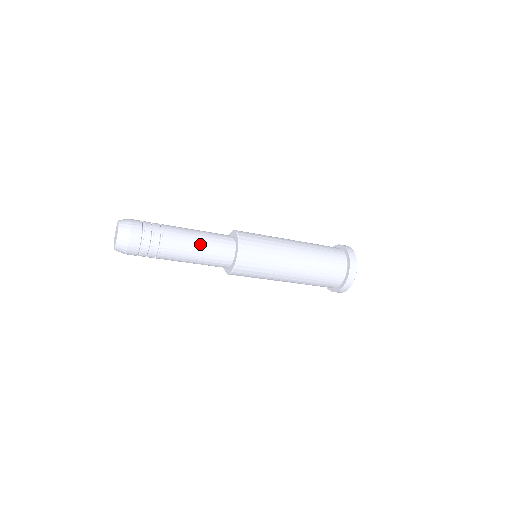
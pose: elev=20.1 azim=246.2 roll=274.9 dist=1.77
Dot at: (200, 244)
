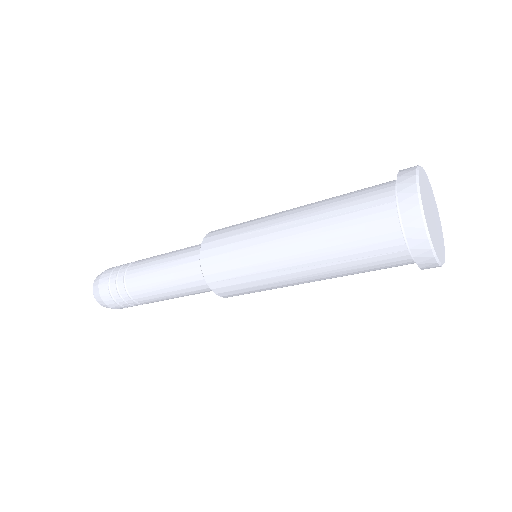
Dot at: (164, 282)
